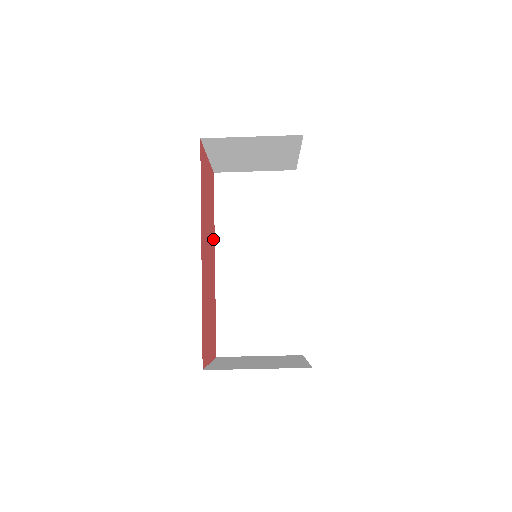
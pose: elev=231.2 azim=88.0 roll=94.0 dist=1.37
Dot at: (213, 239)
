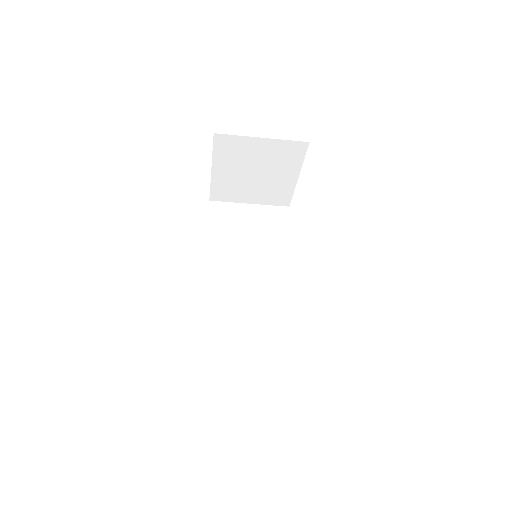
Dot at: occluded
